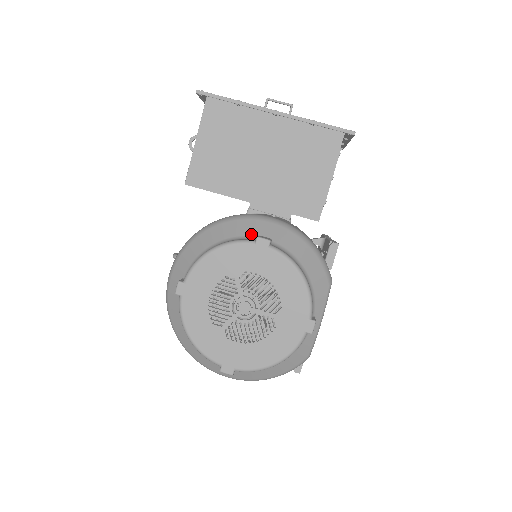
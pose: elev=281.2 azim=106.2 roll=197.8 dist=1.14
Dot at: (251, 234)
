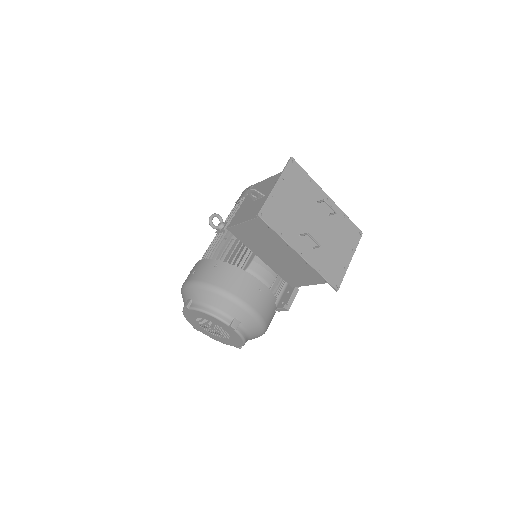
Dot at: (232, 315)
